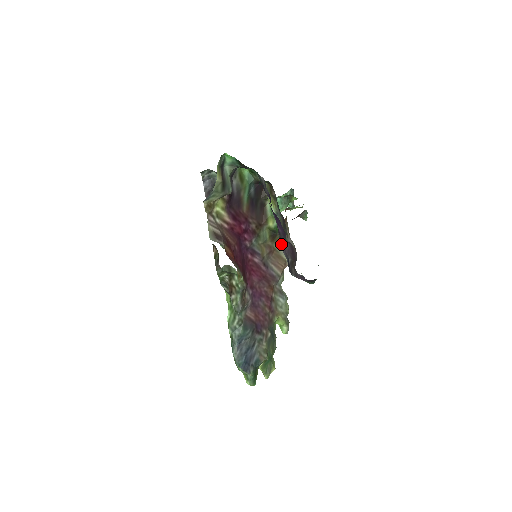
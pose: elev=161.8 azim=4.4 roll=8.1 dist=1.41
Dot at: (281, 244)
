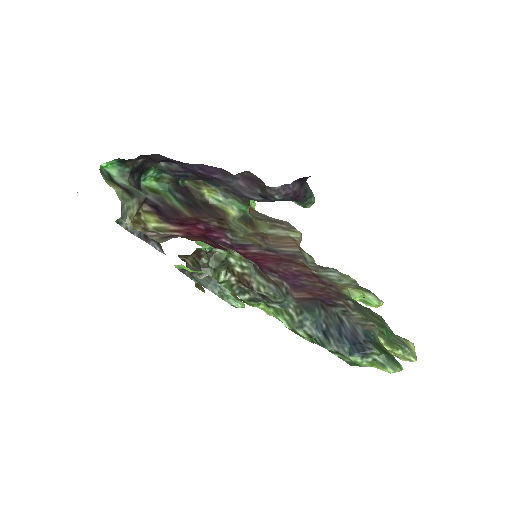
Dot at: (240, 193)
